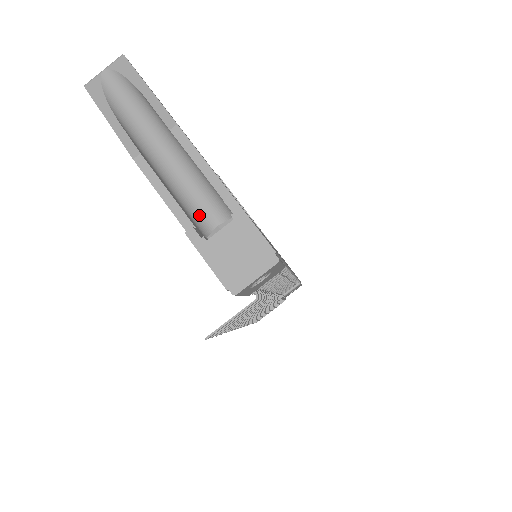
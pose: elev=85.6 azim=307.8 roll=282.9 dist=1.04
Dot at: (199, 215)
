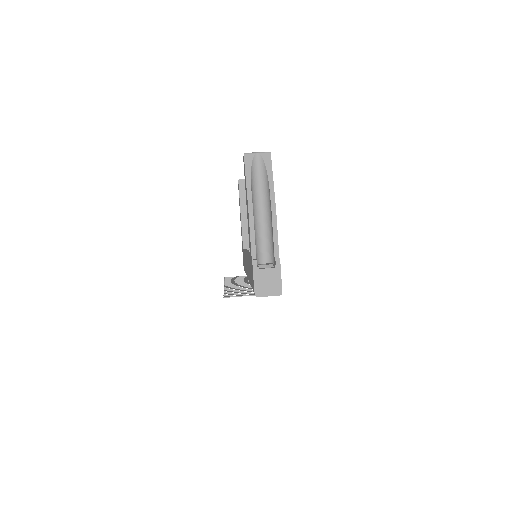
Dot at: (259, 250)
